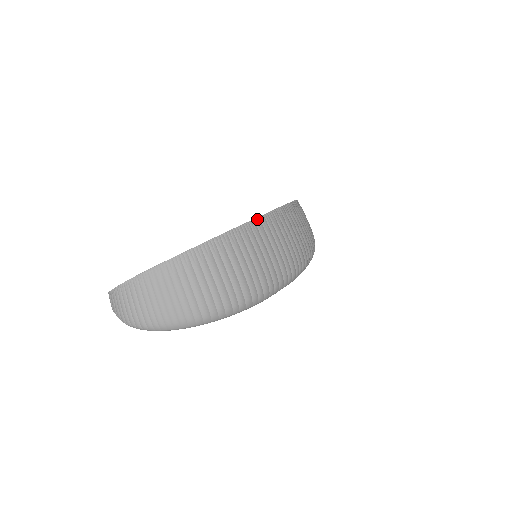
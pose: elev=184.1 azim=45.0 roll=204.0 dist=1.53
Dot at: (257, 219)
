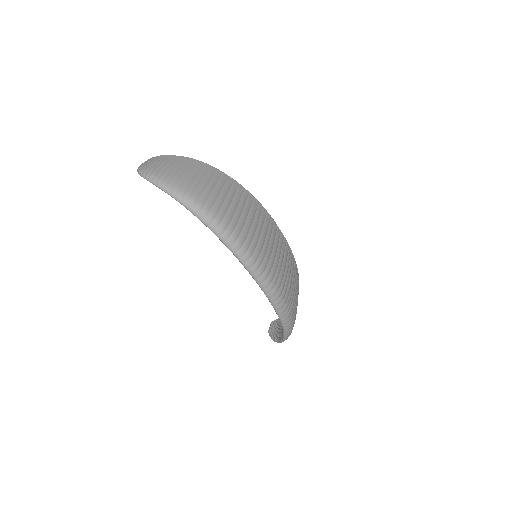
Dot at: (279, 229)
